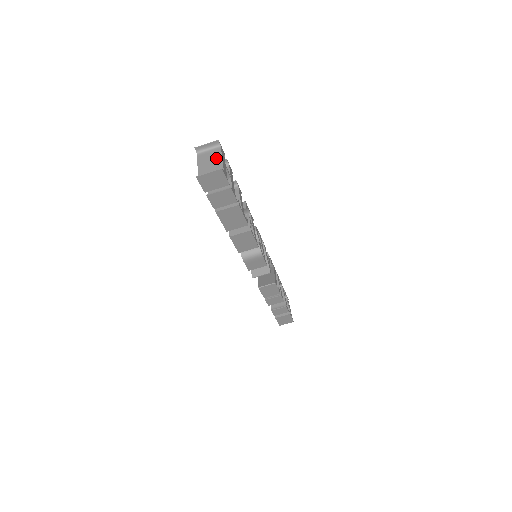
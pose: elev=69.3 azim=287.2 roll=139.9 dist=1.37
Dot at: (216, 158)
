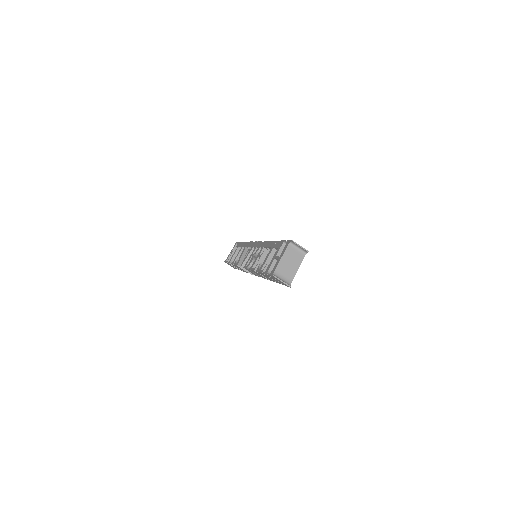
Dot at: (296, 264)
